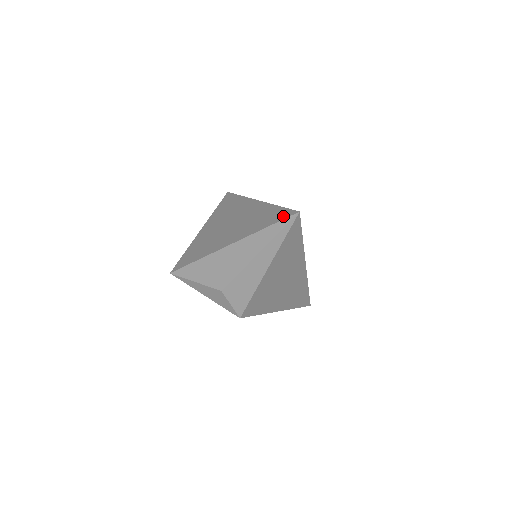
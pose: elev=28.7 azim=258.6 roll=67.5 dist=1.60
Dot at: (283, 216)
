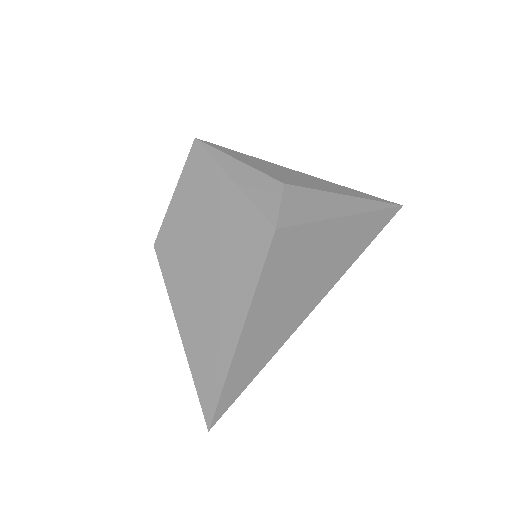
Dot at: occluded
